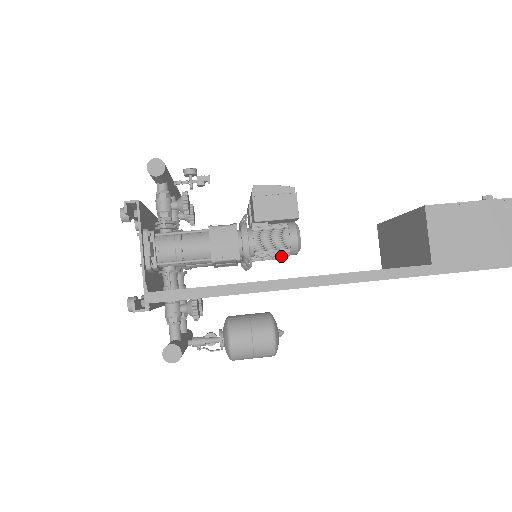
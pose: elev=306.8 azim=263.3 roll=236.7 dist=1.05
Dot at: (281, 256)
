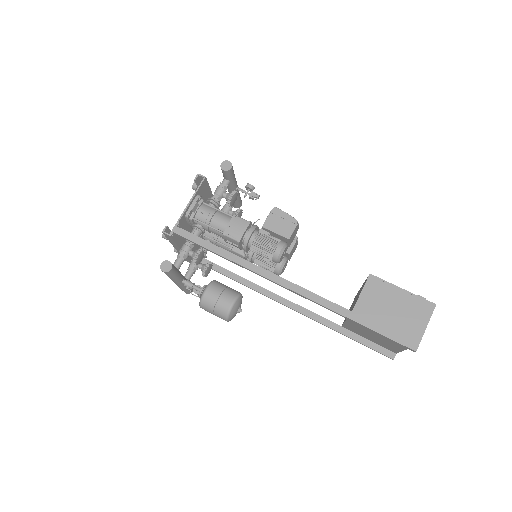
Dot at: (274, 270)
